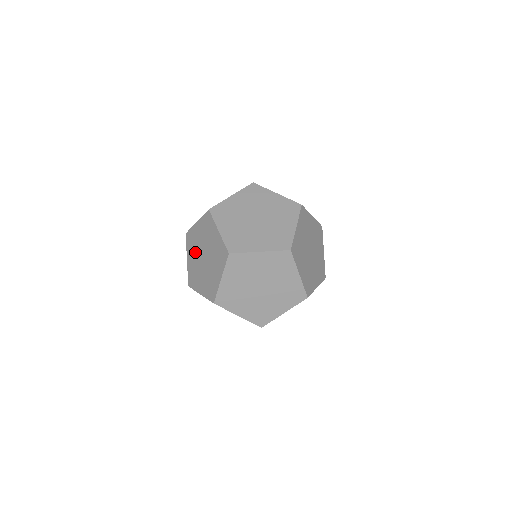
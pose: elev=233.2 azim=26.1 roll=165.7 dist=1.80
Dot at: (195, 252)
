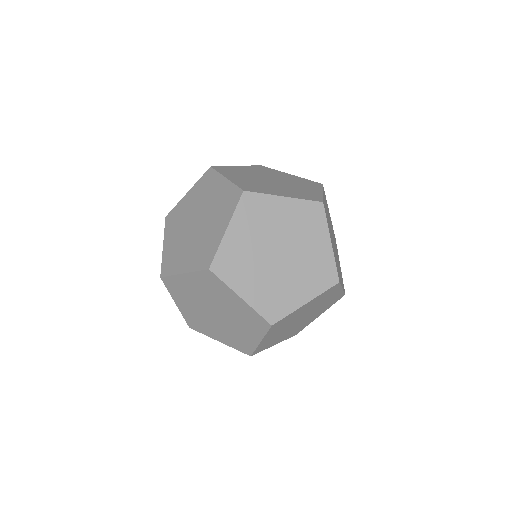
Dot at: (192, 303)
